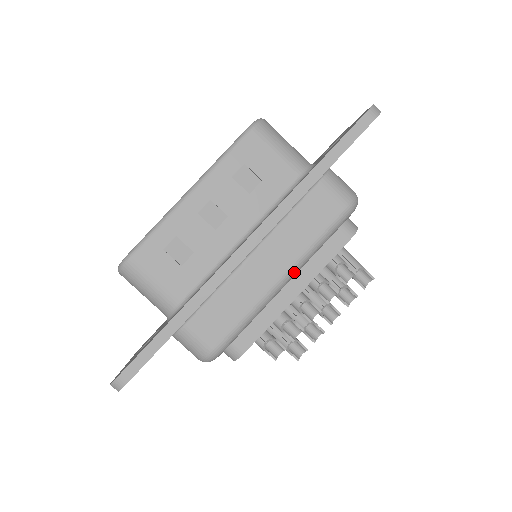
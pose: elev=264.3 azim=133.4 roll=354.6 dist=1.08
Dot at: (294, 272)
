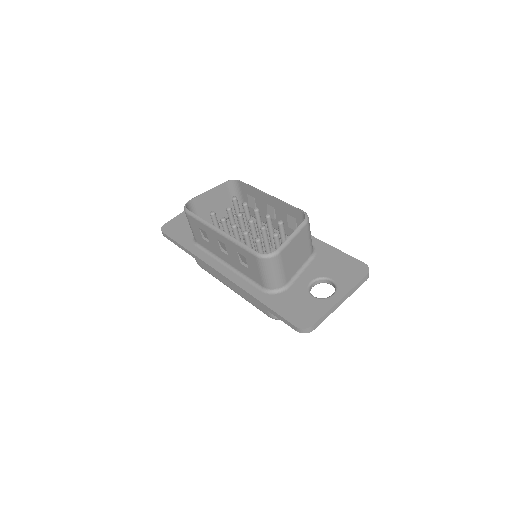
Dot at: occluded
